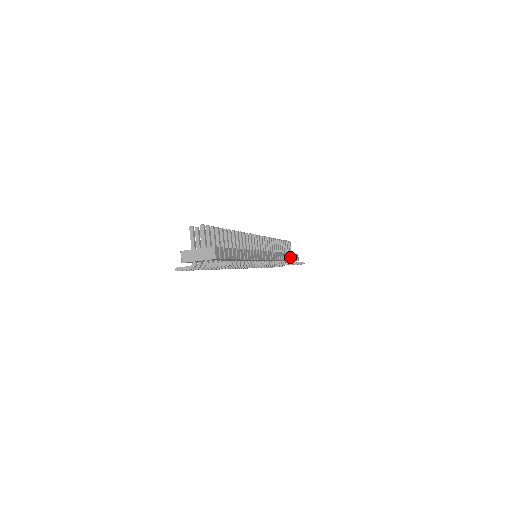
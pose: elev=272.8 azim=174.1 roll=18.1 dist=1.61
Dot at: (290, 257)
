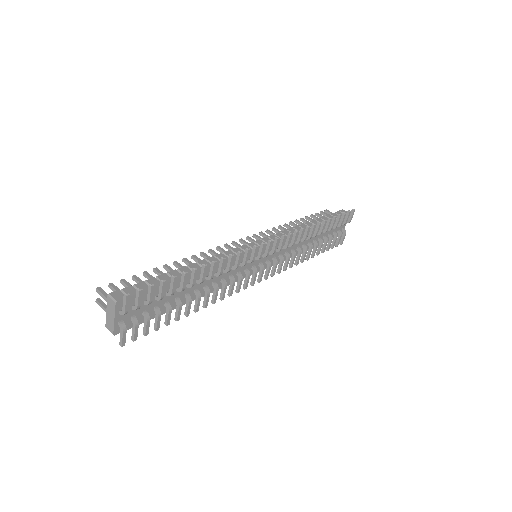
Dot at: occluded
